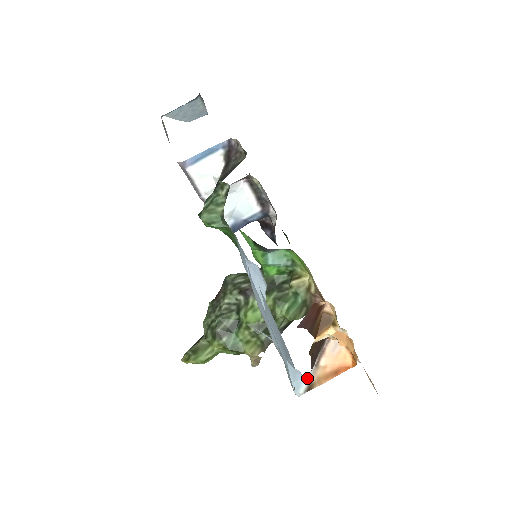
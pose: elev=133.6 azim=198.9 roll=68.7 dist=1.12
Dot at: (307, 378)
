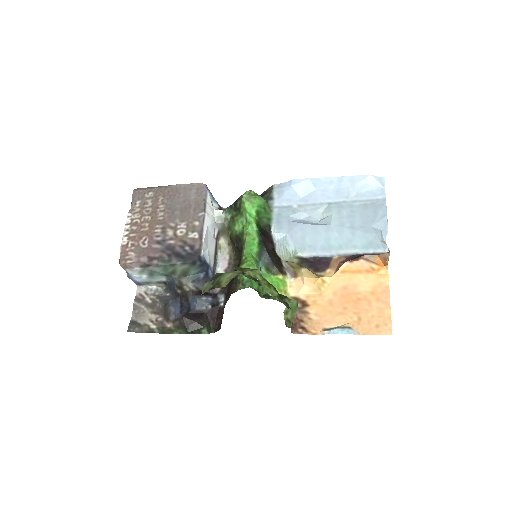
Dot at: occluded
